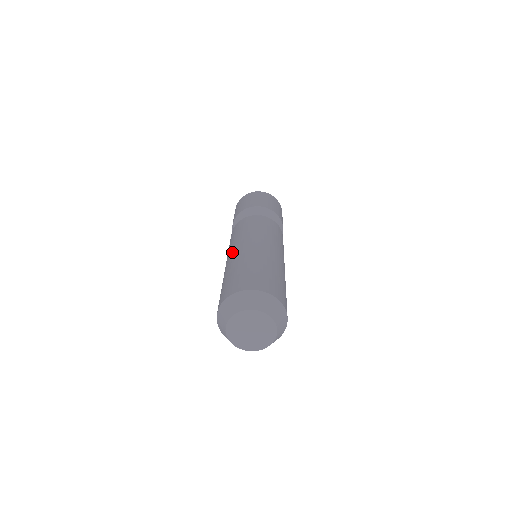
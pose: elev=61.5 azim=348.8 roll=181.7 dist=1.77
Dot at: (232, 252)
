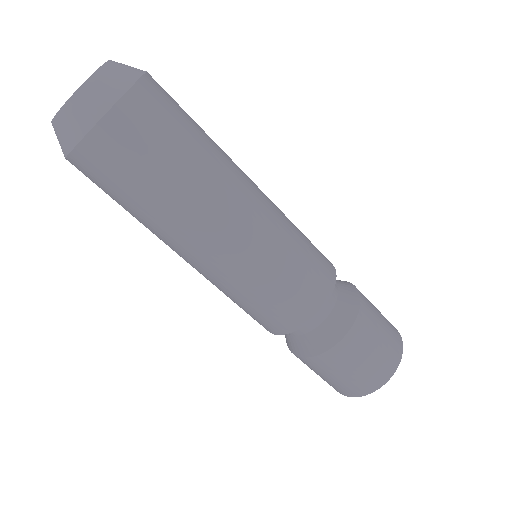
Dot at: occluded
